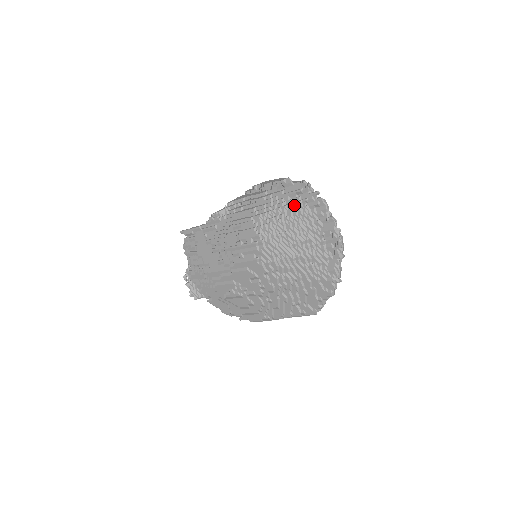
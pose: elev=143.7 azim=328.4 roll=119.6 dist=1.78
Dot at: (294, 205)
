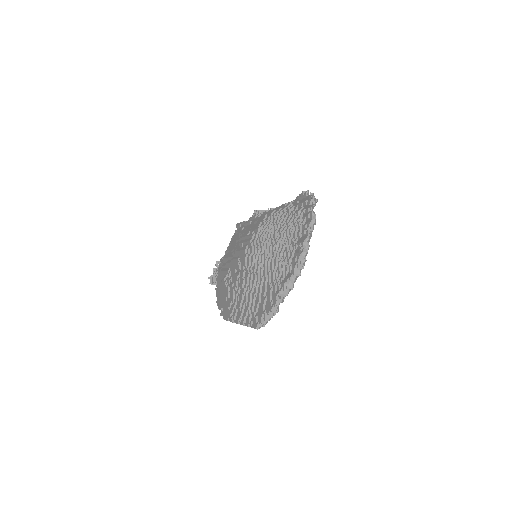
Dot at: (295, 212)
